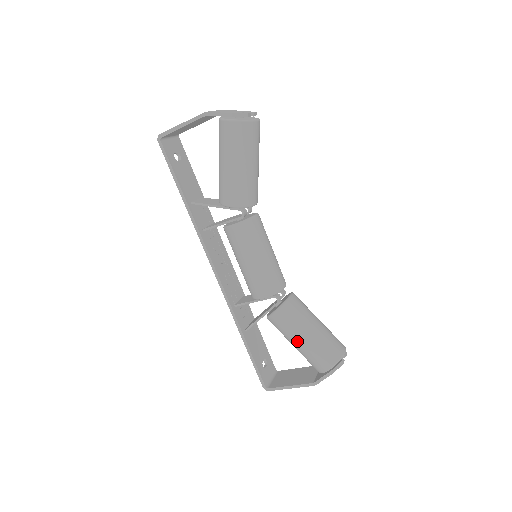
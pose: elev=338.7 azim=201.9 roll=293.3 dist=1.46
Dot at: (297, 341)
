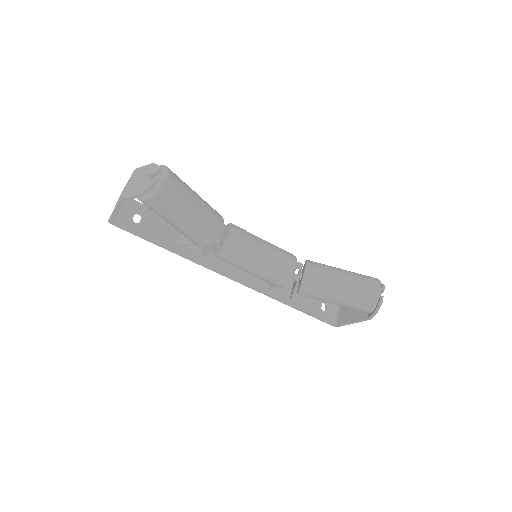
Dot at: occluded
